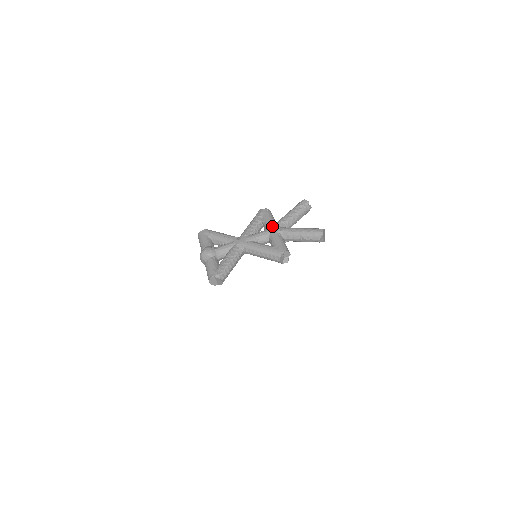
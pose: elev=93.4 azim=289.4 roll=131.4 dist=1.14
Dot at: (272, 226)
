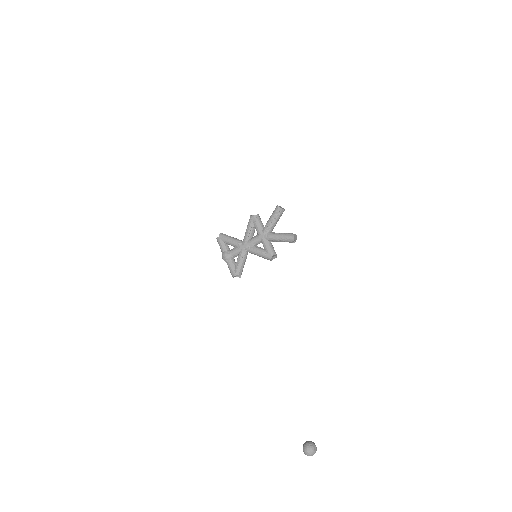
Dot at: (261, 233)
